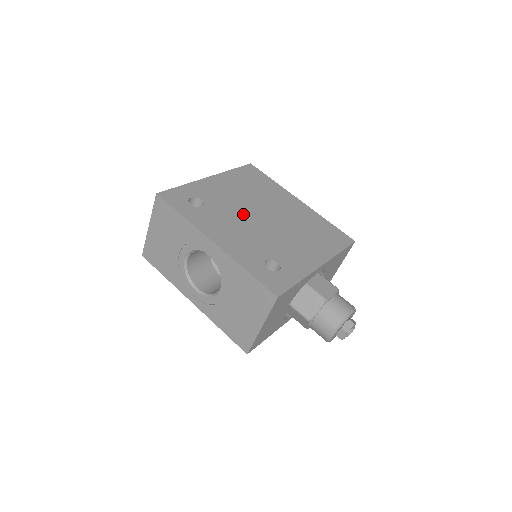
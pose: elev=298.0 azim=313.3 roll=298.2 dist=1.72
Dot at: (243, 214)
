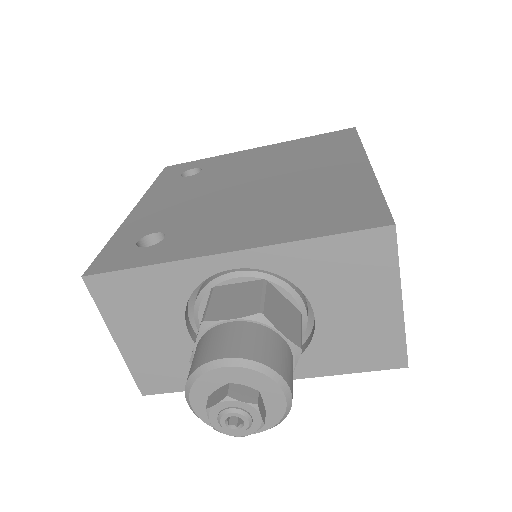
Dot at: (227, 182)
